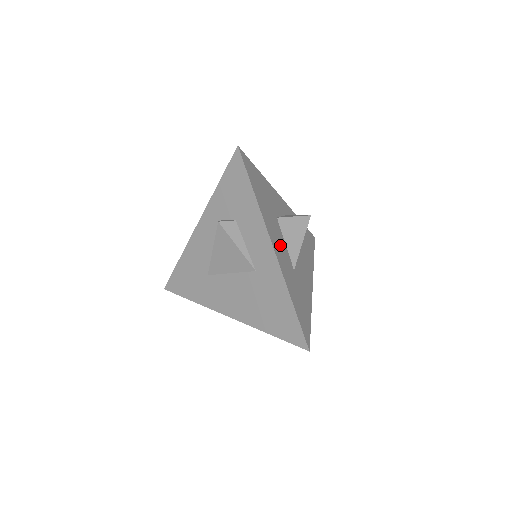
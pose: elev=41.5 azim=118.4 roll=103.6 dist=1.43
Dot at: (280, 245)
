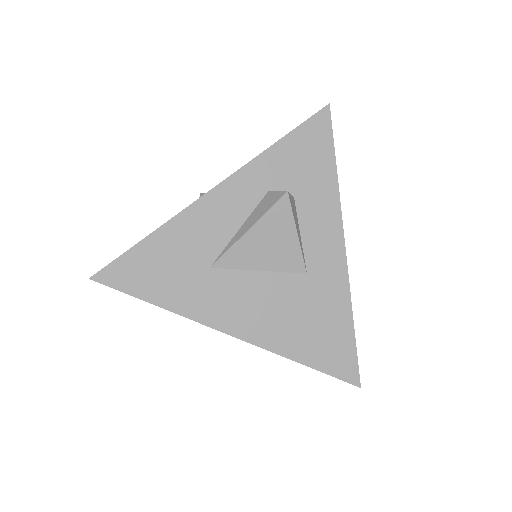
Dot at: occluded
